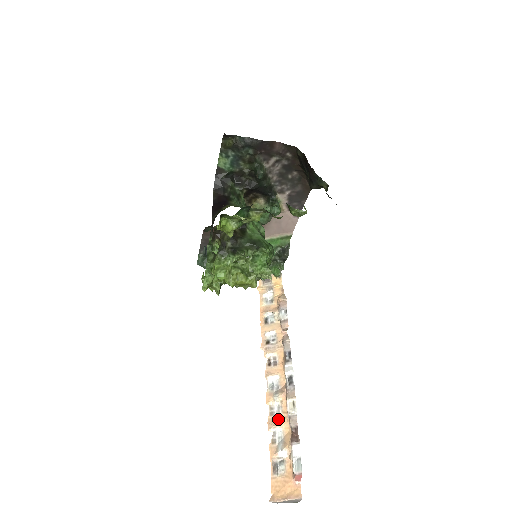
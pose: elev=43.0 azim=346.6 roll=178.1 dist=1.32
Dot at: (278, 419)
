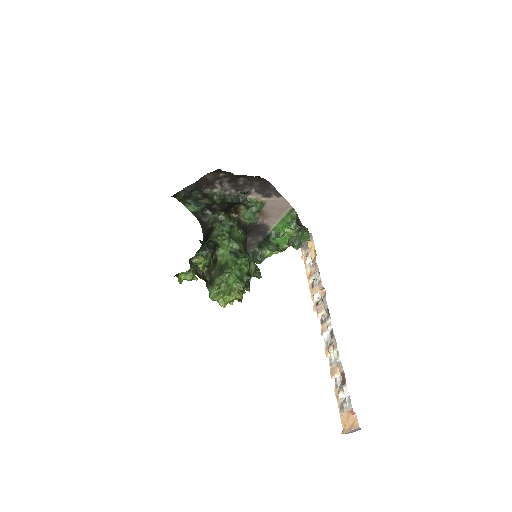
Dot at: (335, 368)
